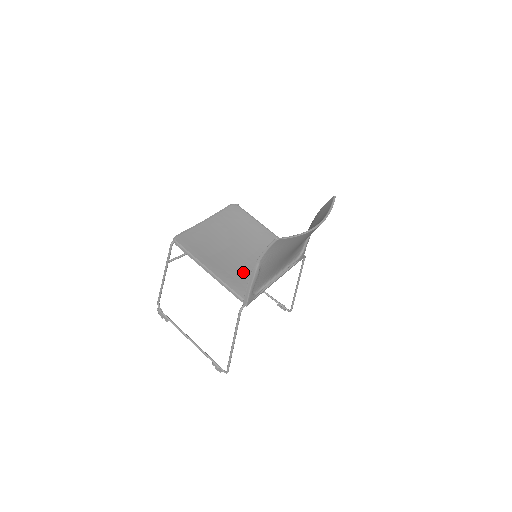
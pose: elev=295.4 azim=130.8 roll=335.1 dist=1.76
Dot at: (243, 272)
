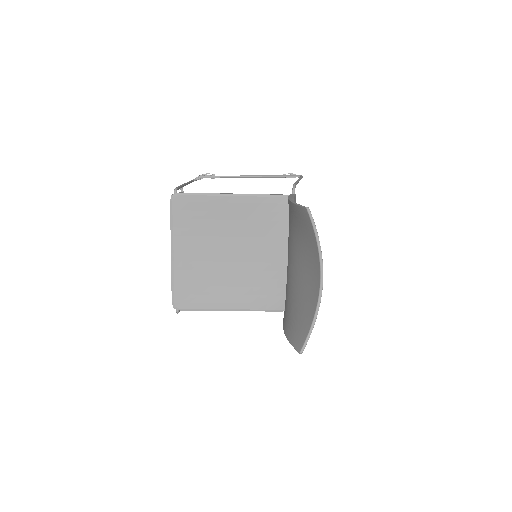
Dot at: (258, 279)
